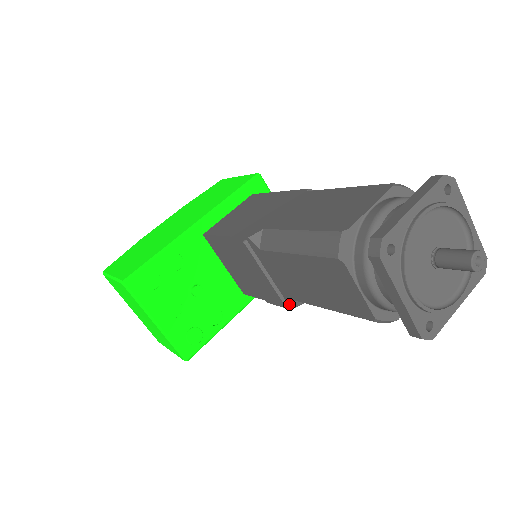
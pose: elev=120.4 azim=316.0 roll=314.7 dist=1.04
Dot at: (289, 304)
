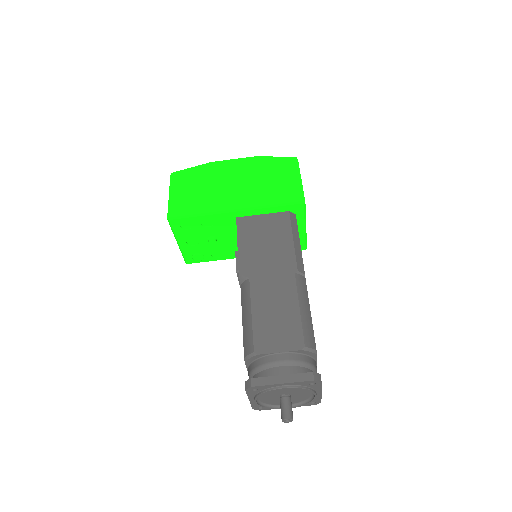
Dot at: occluded
